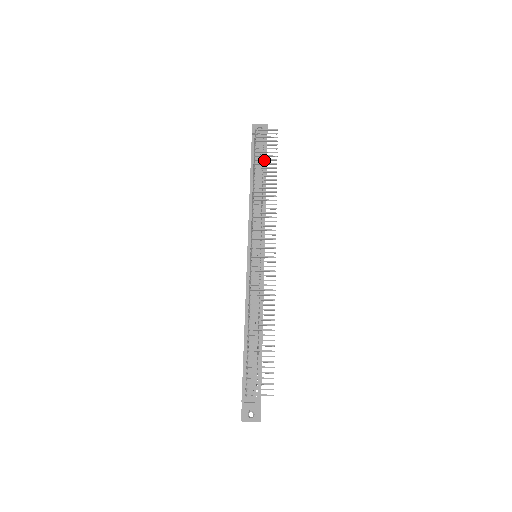
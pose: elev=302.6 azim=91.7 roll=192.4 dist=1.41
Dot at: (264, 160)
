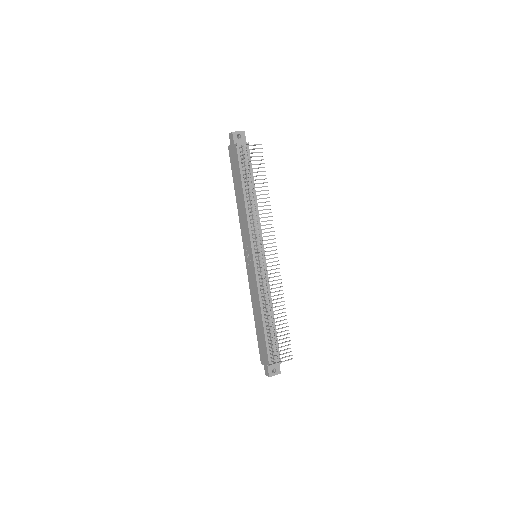
Dot at: (256, 176)
